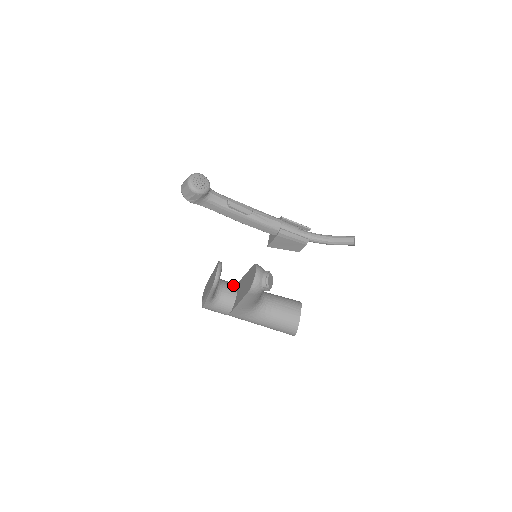
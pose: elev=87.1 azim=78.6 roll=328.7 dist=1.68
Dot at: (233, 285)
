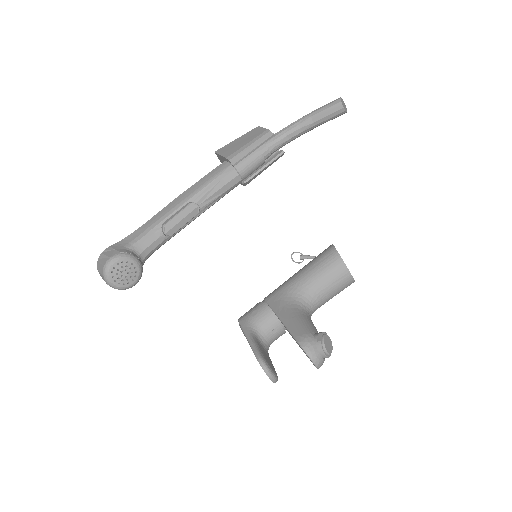
Dot at: (270, 319)
